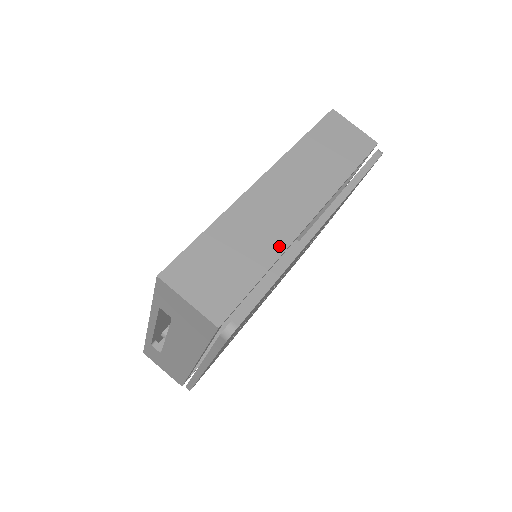
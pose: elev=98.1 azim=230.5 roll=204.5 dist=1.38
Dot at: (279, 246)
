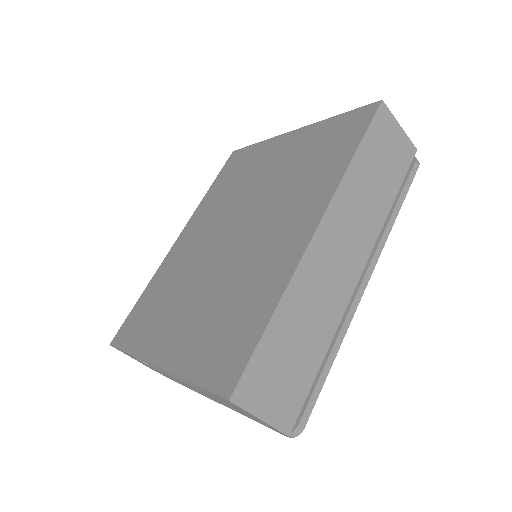
Dot at: (335, 319)
